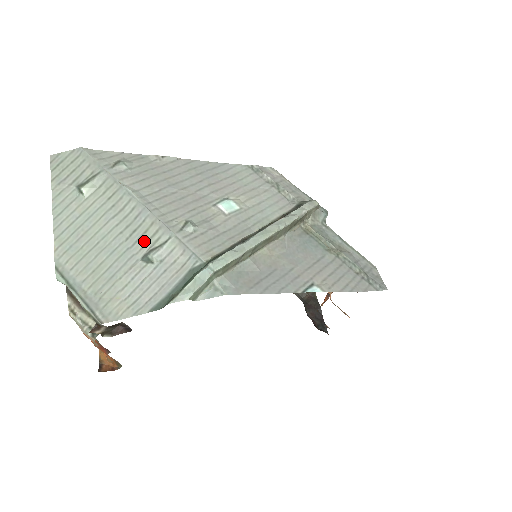
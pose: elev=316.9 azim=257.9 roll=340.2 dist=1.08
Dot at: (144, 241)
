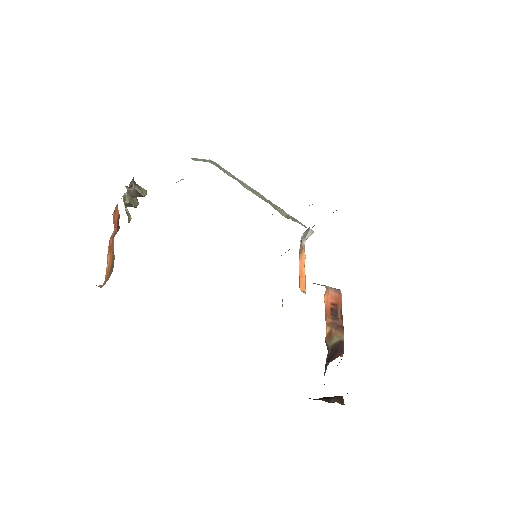
Dot at: occluded
